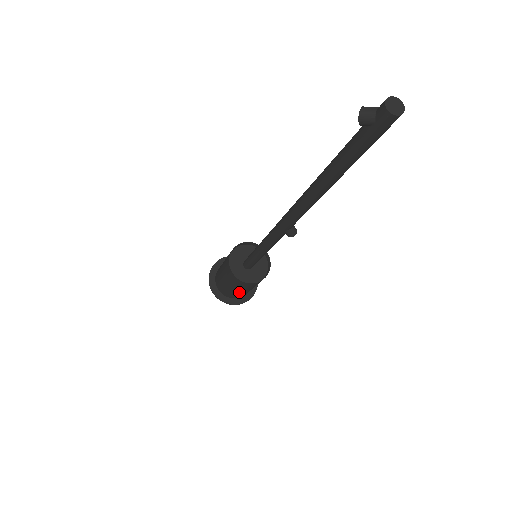
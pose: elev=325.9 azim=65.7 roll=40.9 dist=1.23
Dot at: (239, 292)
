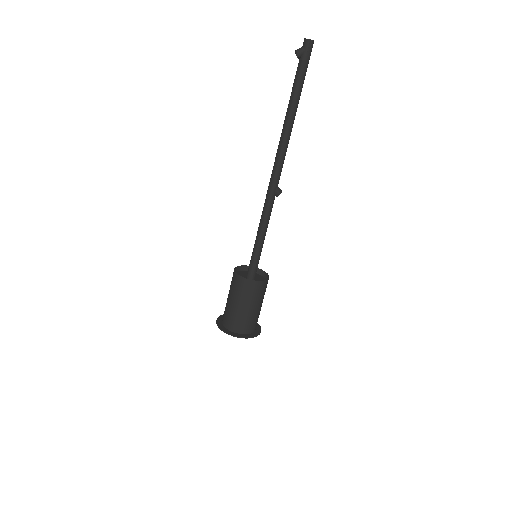
Dot at: (253, 312)
